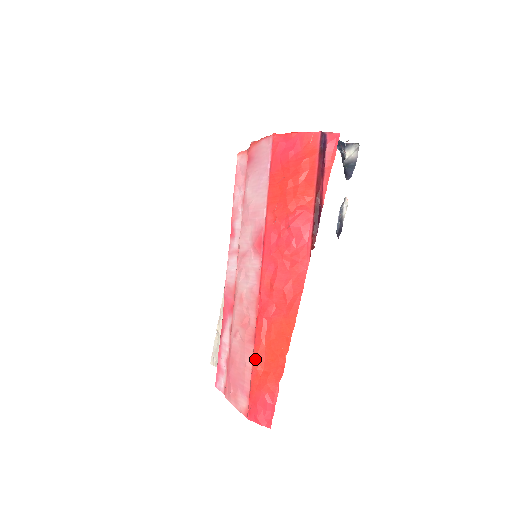
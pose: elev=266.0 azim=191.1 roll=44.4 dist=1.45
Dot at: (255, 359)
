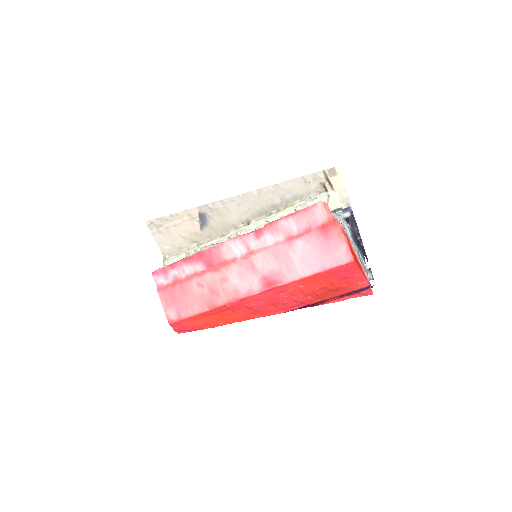
Dot at: (203, 314)
